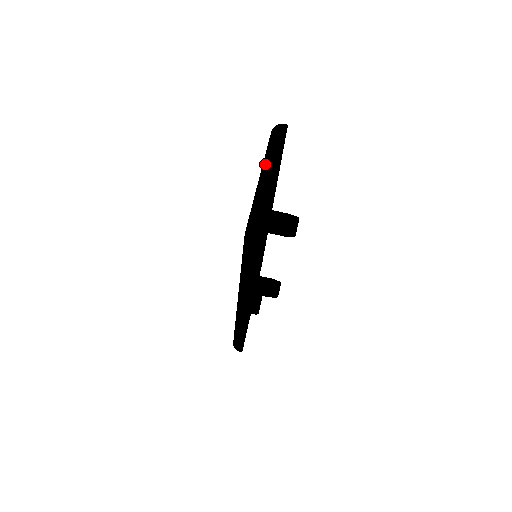
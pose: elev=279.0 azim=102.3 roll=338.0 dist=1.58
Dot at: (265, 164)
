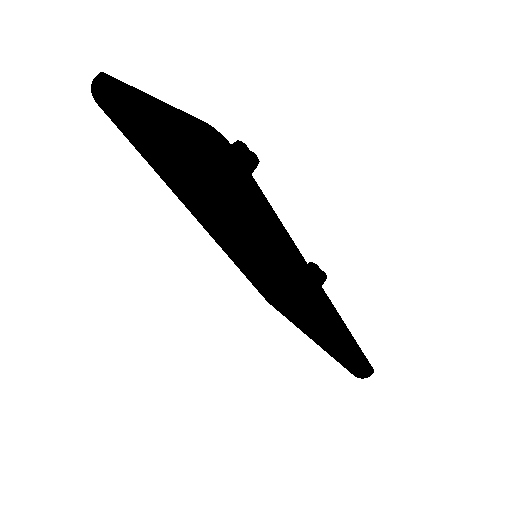
Dot at: (123, 108)
